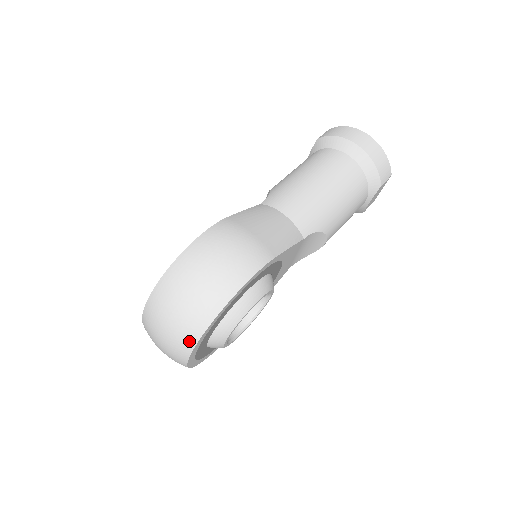
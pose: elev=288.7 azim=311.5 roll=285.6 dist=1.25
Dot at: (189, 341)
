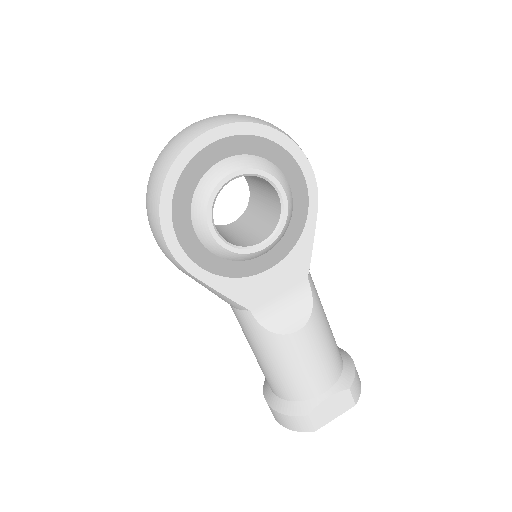
Dot at: (248, 119)
